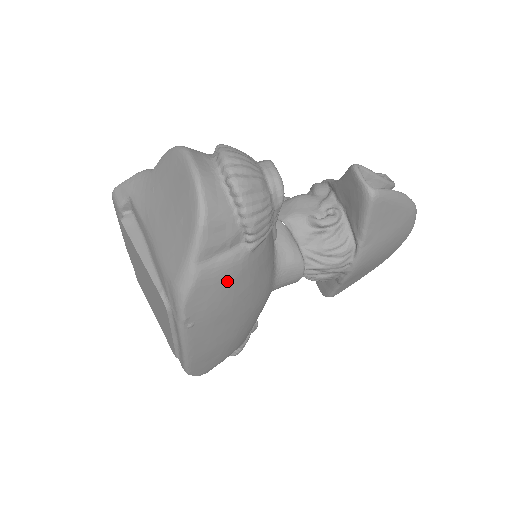
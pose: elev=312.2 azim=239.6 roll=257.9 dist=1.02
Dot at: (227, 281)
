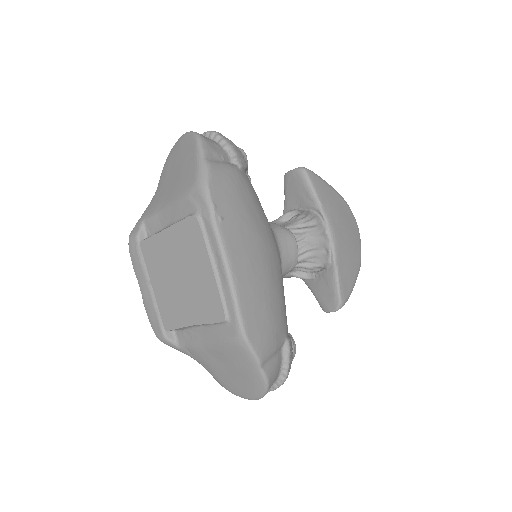
Dot at: (233, 181)
